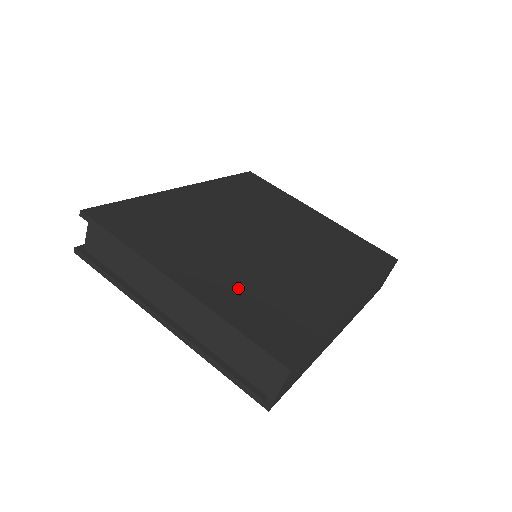
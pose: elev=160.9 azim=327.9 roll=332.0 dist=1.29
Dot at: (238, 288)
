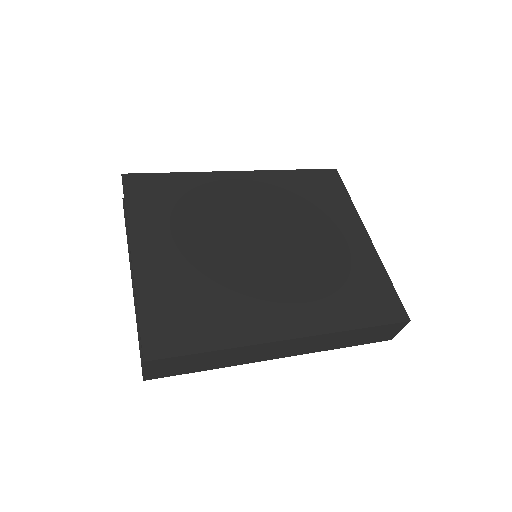
Dot at: (178, 280)
